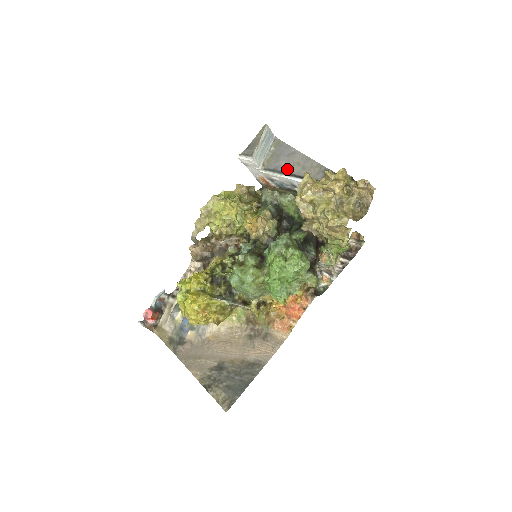
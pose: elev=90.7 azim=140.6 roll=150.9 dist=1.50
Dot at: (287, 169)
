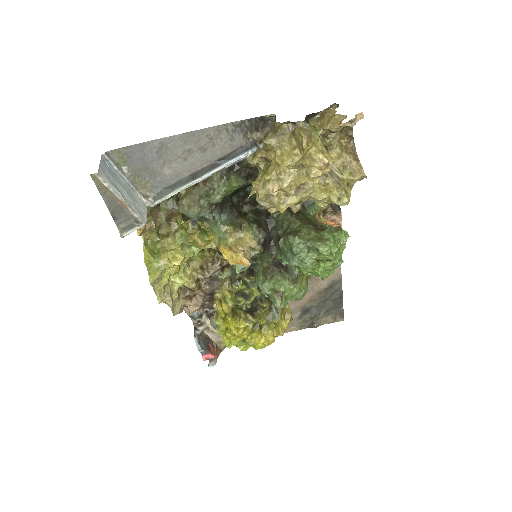
Dot at: (183, 172)
